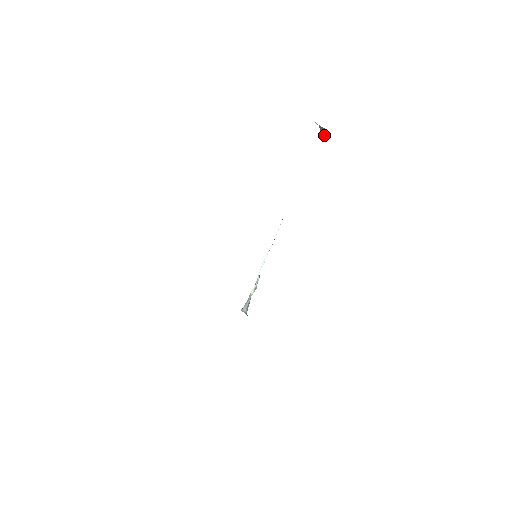
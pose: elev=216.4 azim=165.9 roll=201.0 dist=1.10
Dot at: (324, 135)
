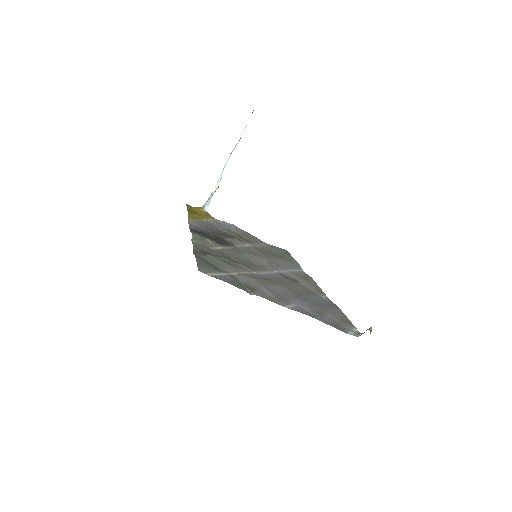
Dot at: occluded
